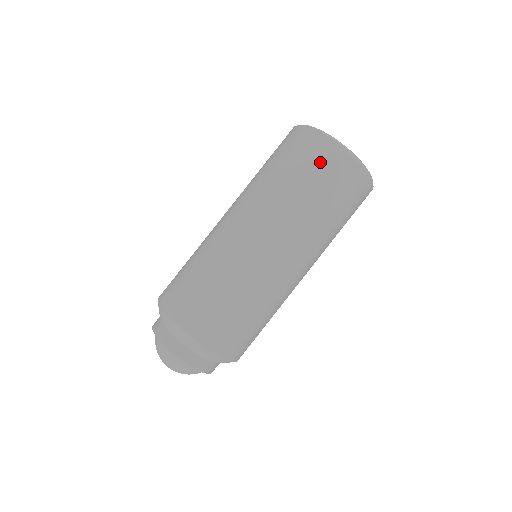
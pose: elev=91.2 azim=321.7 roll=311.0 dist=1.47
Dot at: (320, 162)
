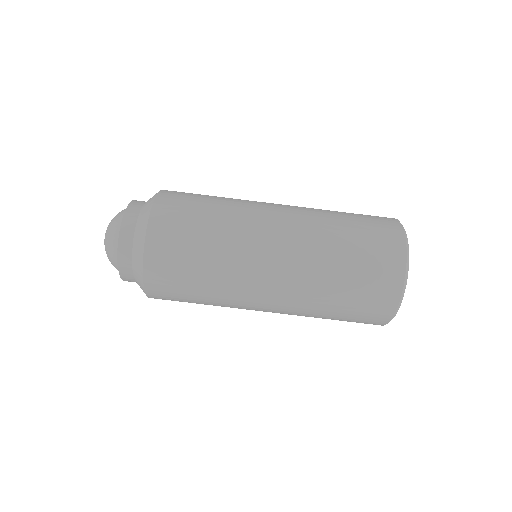
Dot at: (379, 240)
